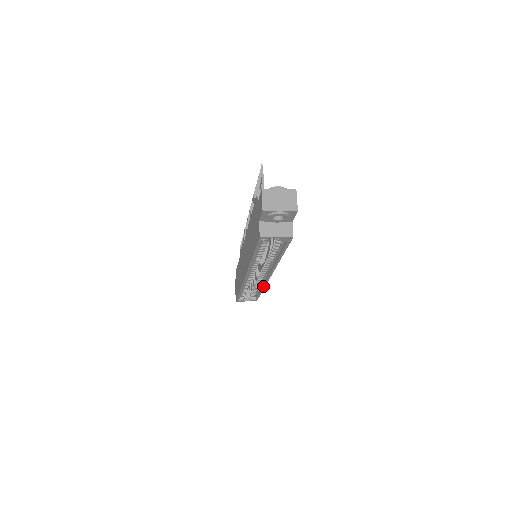
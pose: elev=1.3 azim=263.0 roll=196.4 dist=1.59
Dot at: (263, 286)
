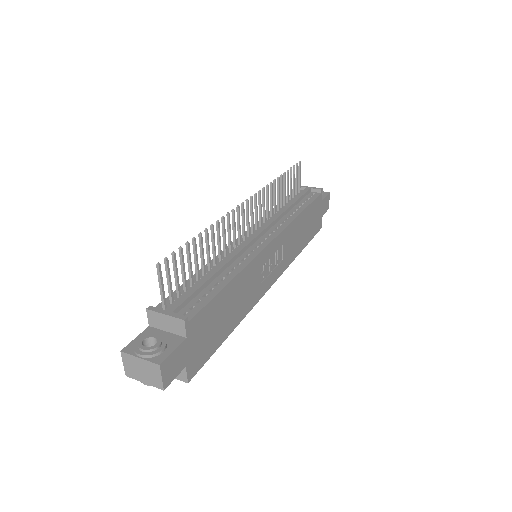
Dot at: occluded
